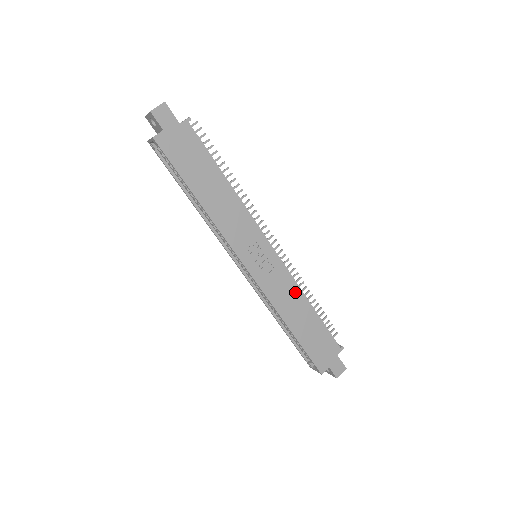
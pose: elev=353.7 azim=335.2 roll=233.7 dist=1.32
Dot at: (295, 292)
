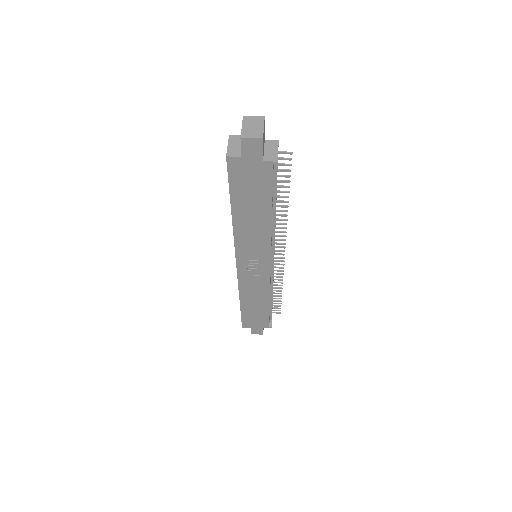
Dot at: (264, 292)
